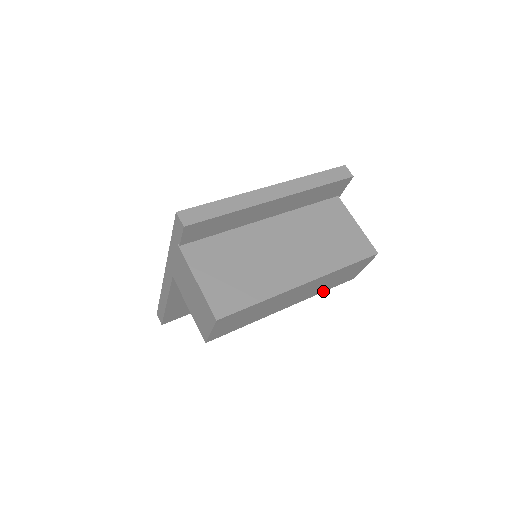
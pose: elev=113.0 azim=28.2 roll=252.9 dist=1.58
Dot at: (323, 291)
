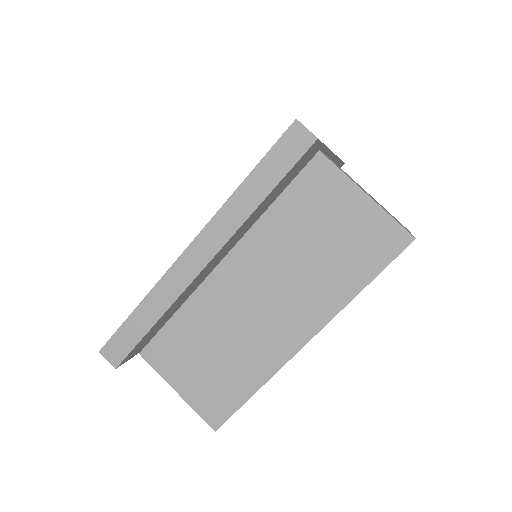
Dot at: occluded
